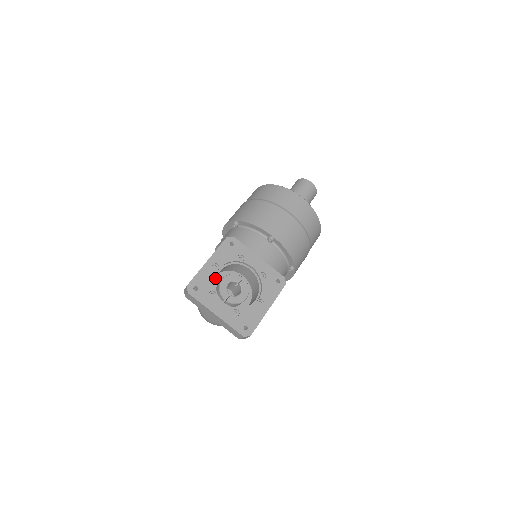
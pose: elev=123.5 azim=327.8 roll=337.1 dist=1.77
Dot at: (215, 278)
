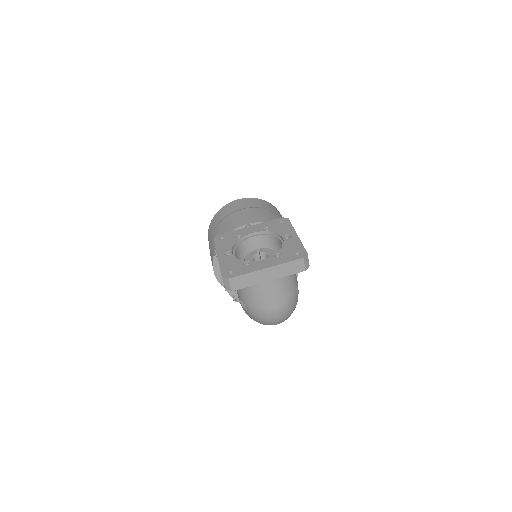
Dot at: occluded
